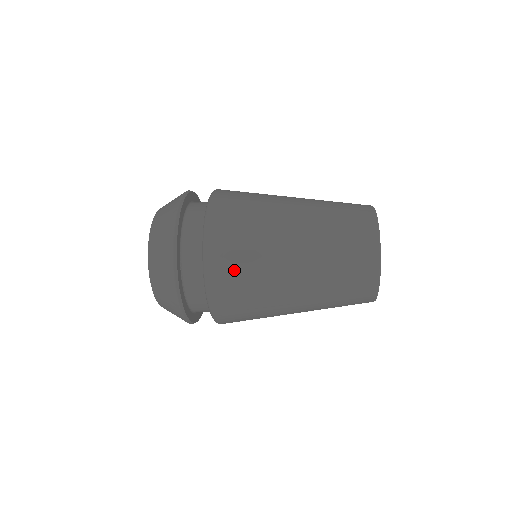
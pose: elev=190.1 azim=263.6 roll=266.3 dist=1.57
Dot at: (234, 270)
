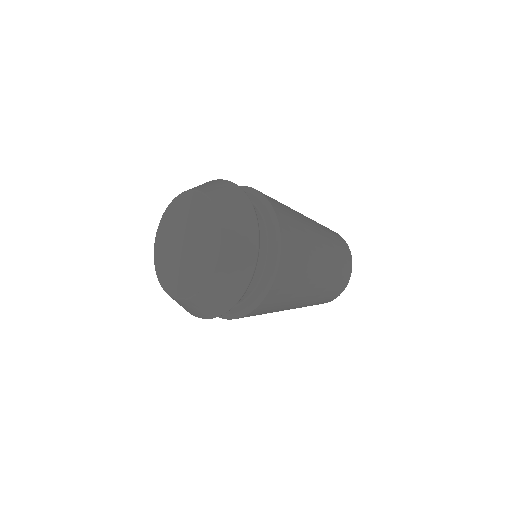
Dot at: (271, 306)
